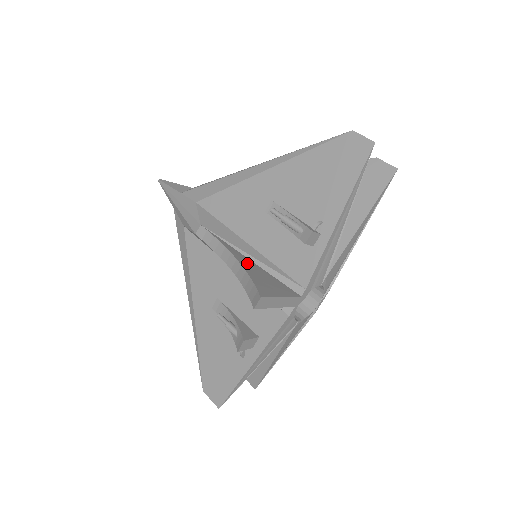
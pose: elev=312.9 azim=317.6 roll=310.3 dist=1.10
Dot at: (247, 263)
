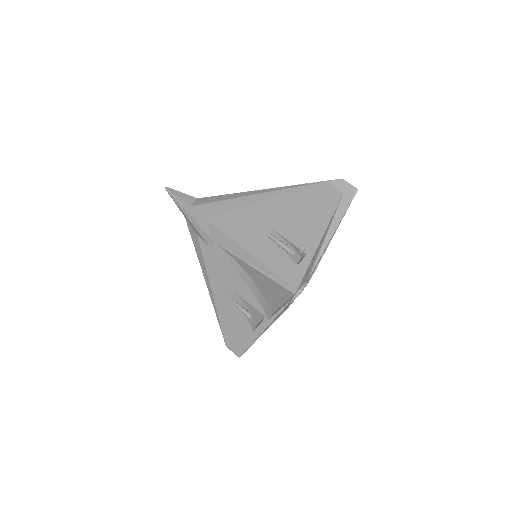
Dot at: (255, 275)
